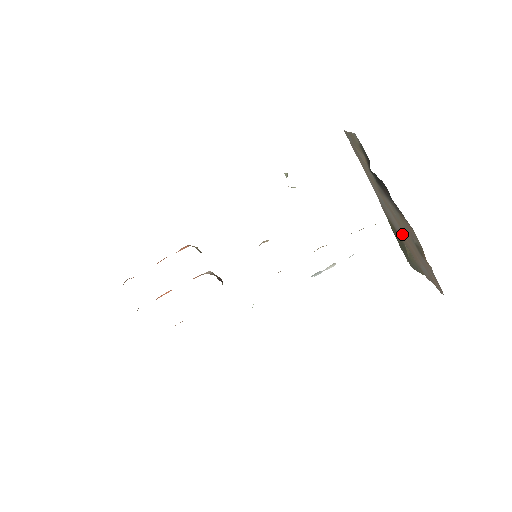
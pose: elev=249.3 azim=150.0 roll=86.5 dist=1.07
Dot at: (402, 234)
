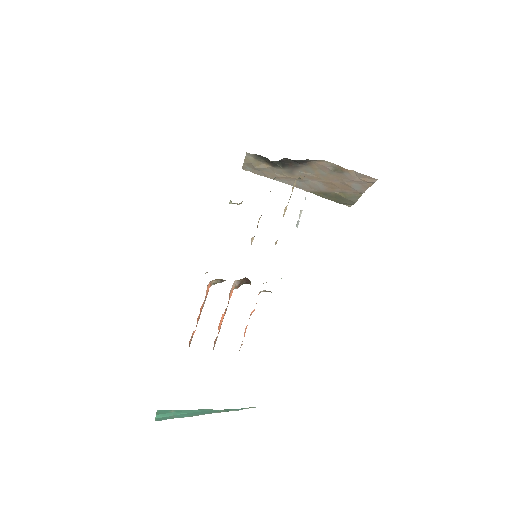
Dot at: (326, 185)
